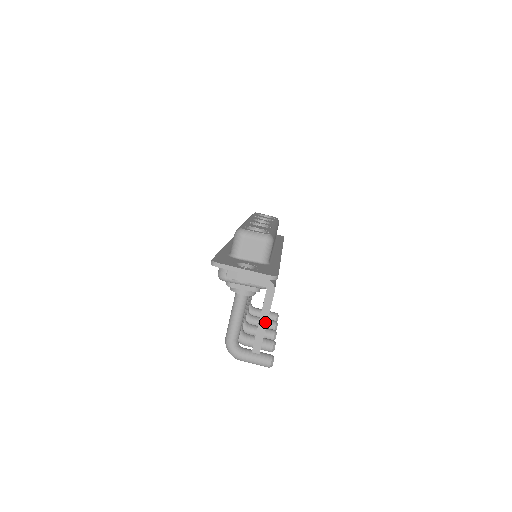
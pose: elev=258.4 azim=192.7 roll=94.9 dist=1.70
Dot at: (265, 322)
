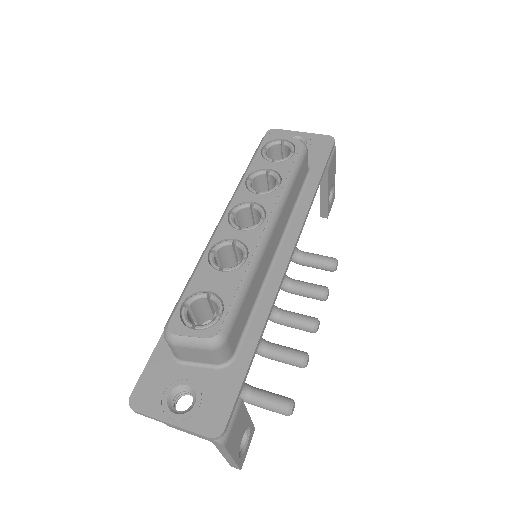
Dot at: (230, 458)
